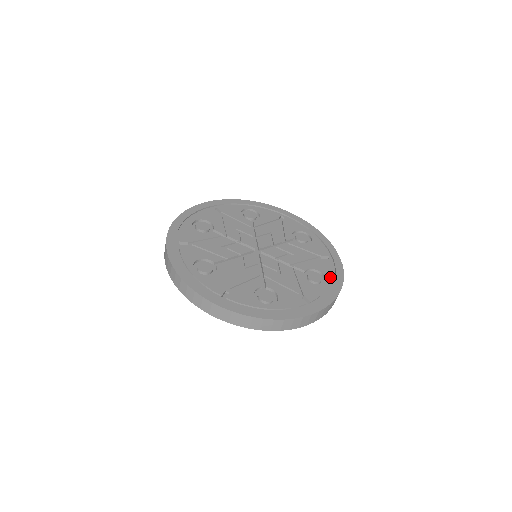
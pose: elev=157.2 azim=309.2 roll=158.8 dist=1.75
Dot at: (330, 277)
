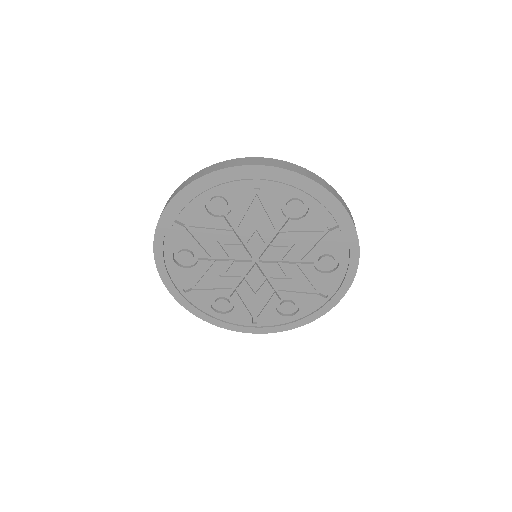
Dot at: (302, 314)
